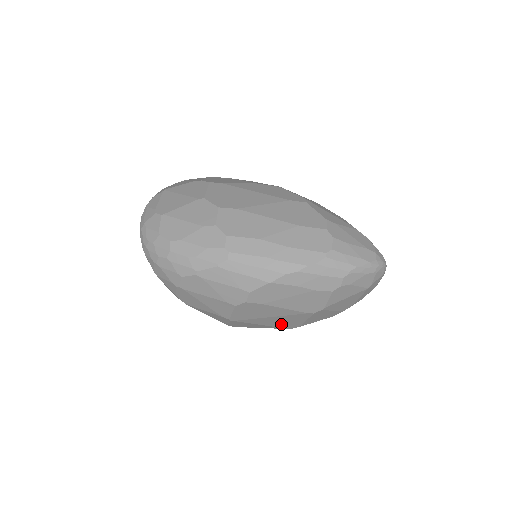
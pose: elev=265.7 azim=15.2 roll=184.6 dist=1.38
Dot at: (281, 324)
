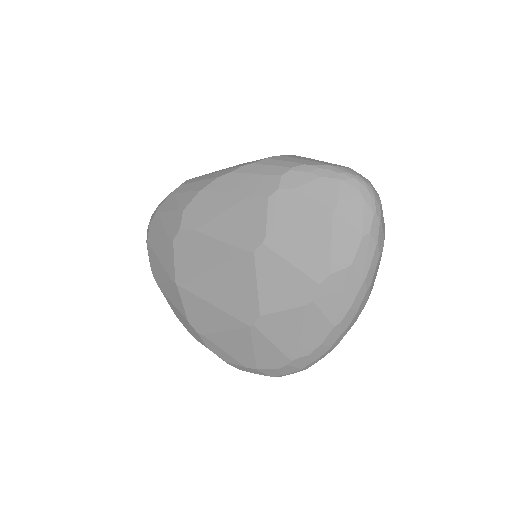
Dot at: (234, 303)
